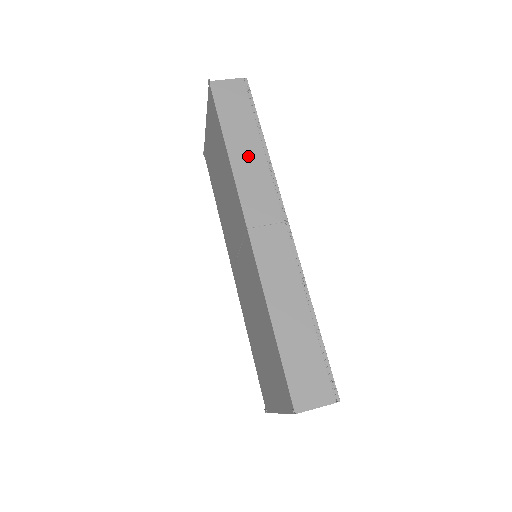
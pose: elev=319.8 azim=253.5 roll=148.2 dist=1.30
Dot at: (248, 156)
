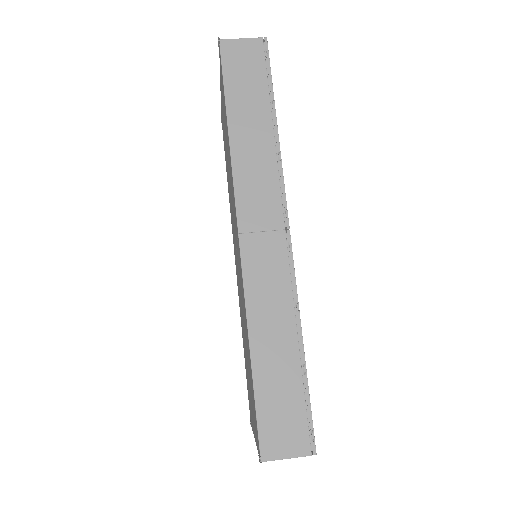
Dot at: (253, 141)
